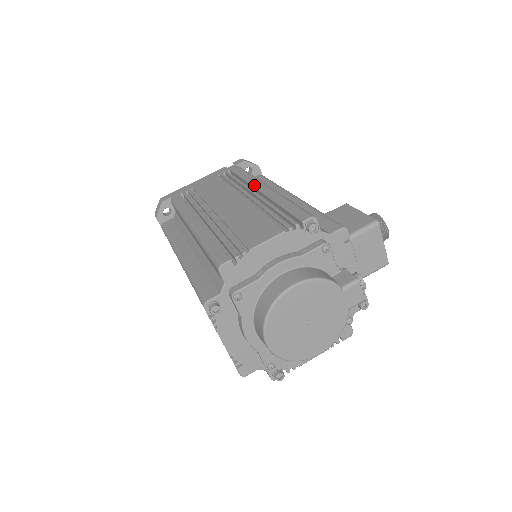
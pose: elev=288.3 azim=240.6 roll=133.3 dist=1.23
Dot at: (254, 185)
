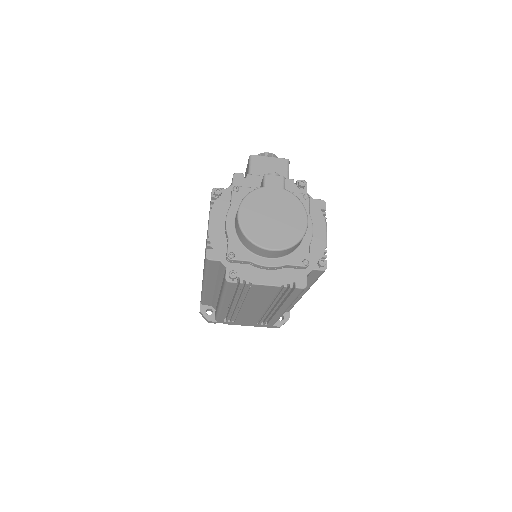
Dot at: occluded
